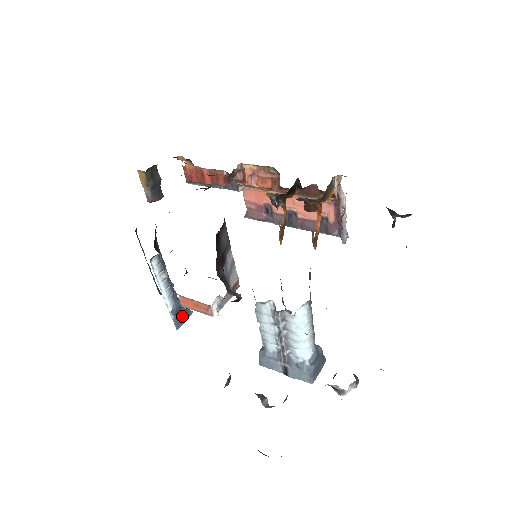
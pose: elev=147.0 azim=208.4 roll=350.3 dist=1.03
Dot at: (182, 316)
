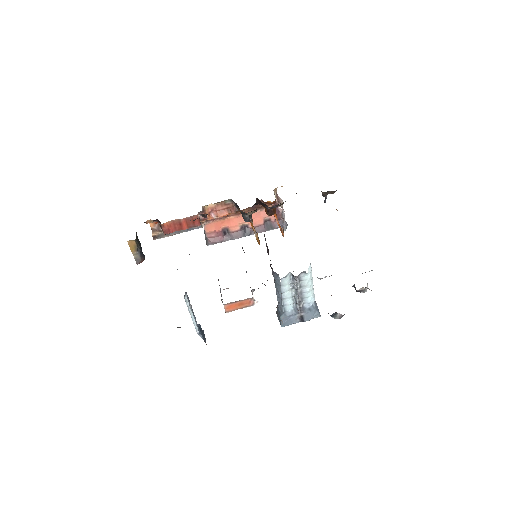
Dot at: (203, 334)
